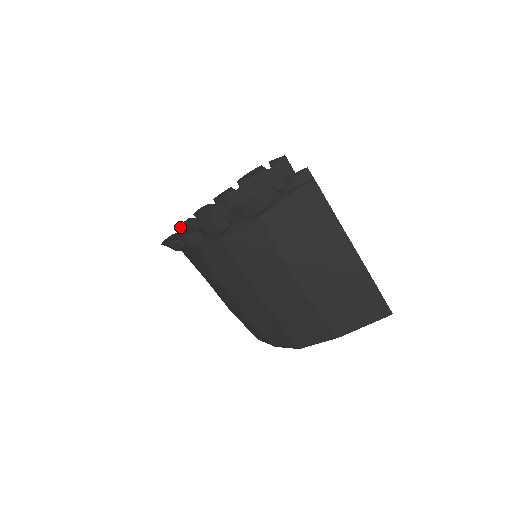
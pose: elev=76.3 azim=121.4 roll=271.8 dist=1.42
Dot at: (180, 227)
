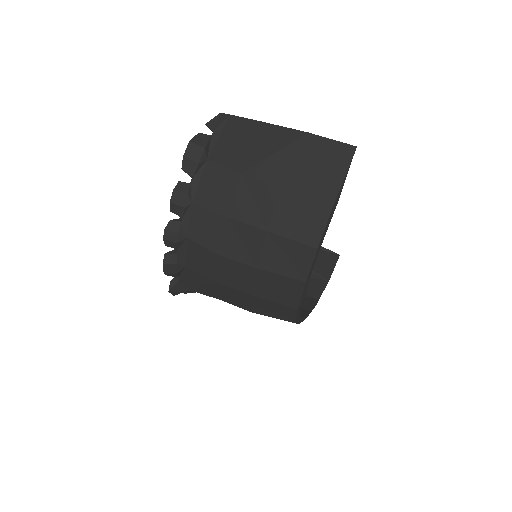
Dot at: occluded
